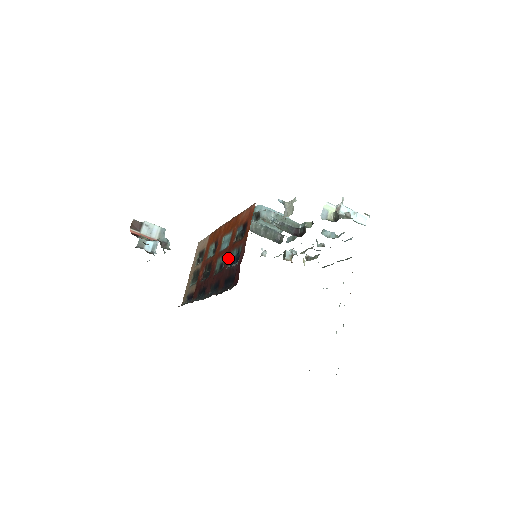
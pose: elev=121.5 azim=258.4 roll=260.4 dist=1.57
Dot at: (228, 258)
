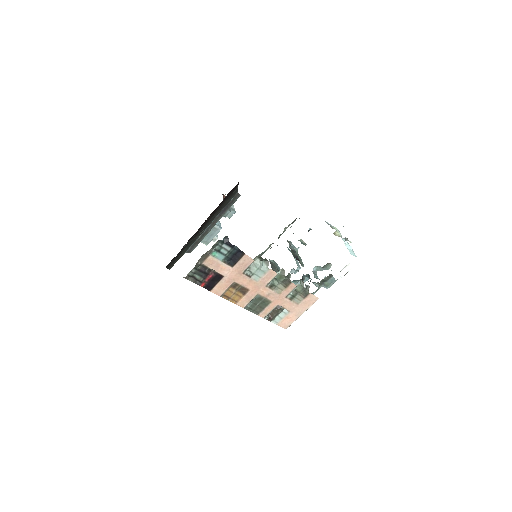
Dot at: occluded
